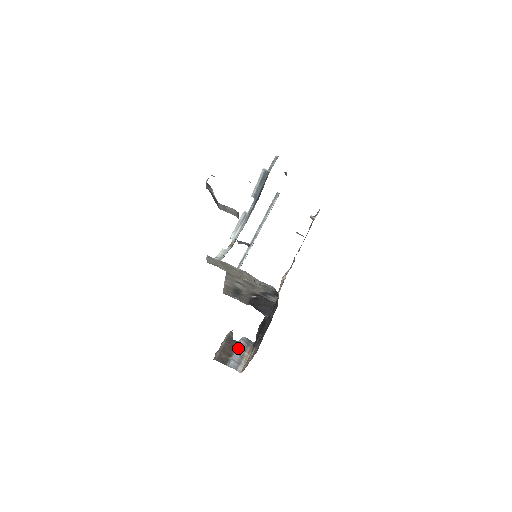
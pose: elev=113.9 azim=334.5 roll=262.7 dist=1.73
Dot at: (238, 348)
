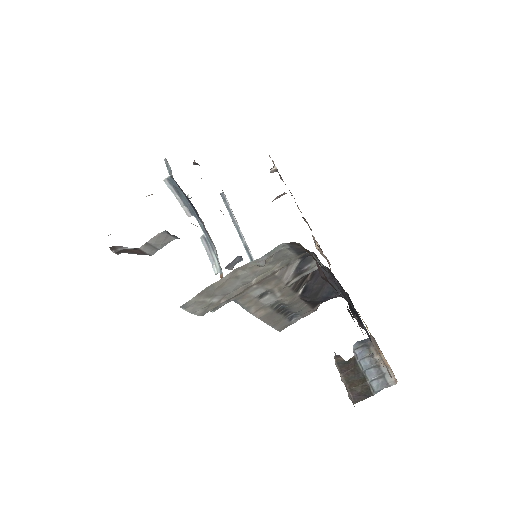
Dot at: (362, 363)
